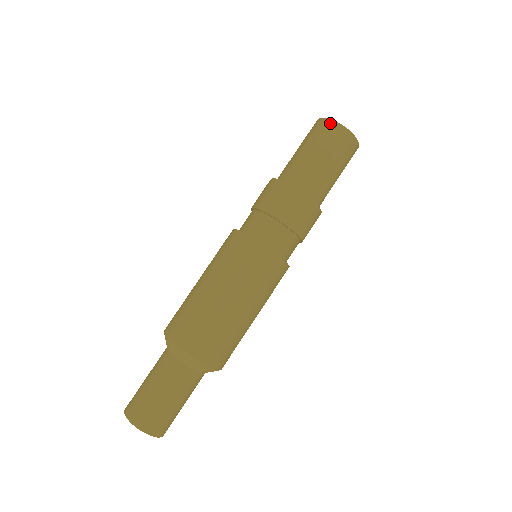
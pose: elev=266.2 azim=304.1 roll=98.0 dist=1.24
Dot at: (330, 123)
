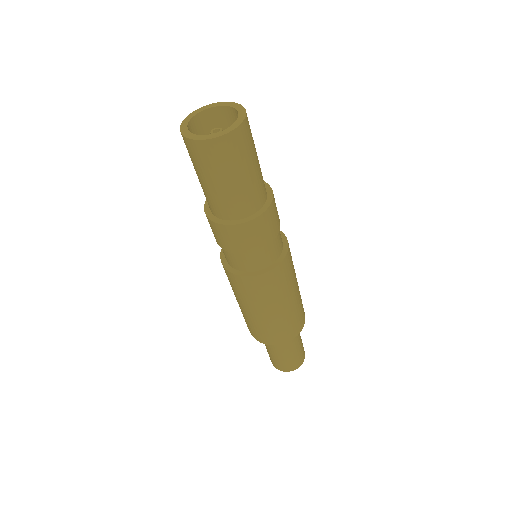
Dot at: (193, 144)
